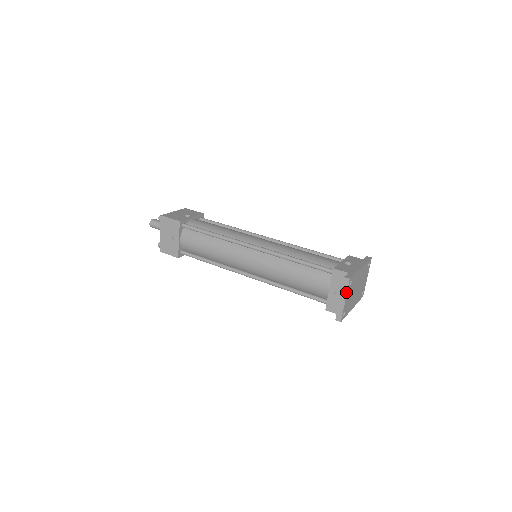
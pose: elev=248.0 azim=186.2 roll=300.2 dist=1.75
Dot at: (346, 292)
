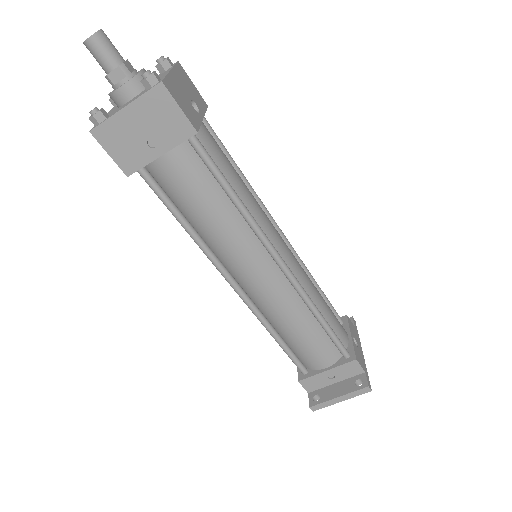
Dot at: (353, 397)
